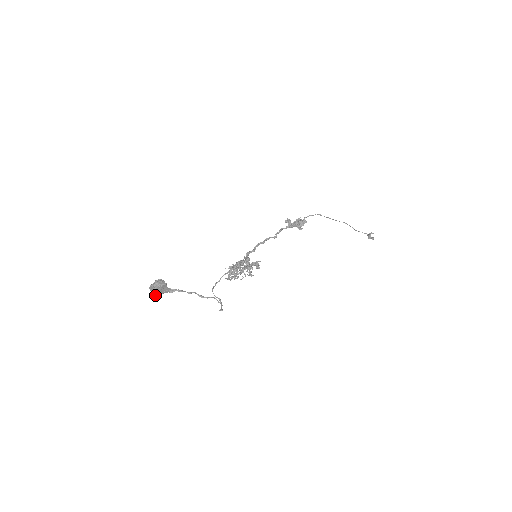
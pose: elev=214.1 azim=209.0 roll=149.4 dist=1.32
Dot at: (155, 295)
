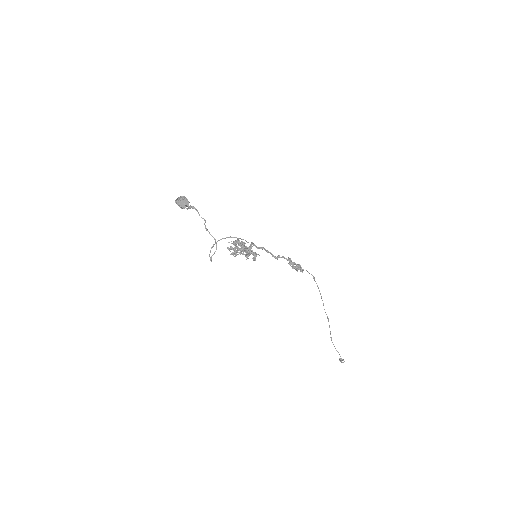
Dot at: (177, 202)
